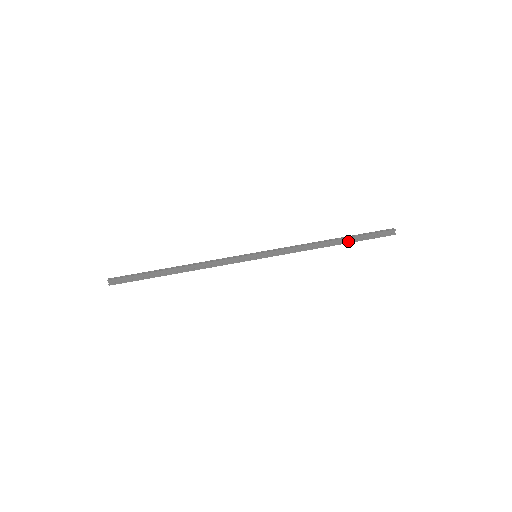
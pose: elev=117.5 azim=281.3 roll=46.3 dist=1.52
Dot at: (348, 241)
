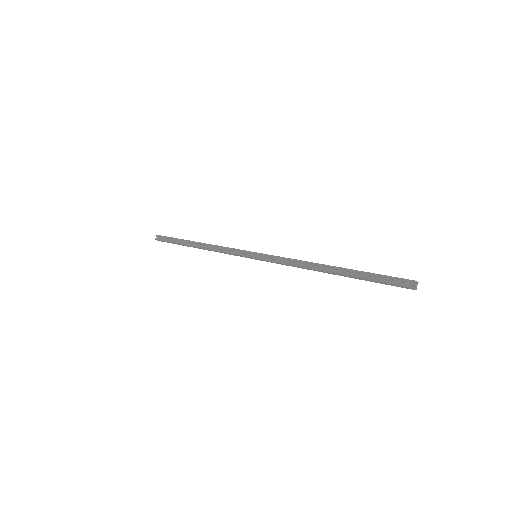
Dot at: (348, 273)
